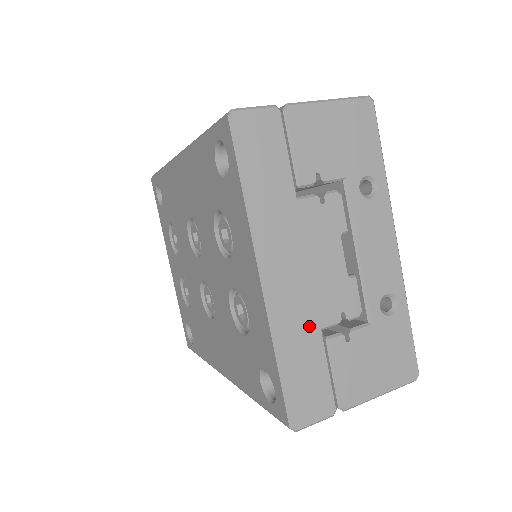
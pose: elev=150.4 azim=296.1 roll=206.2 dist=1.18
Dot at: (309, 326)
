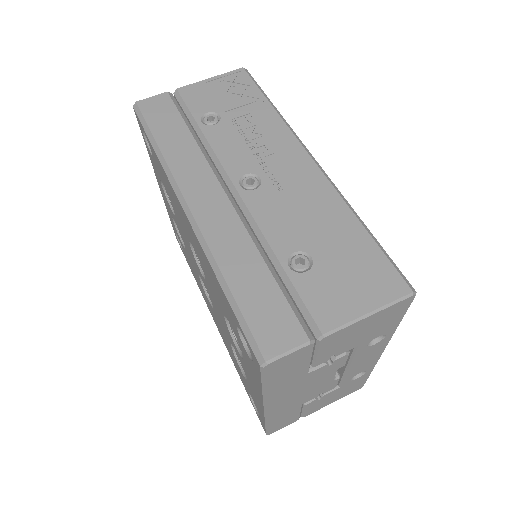
Dot at: (294, 407)
